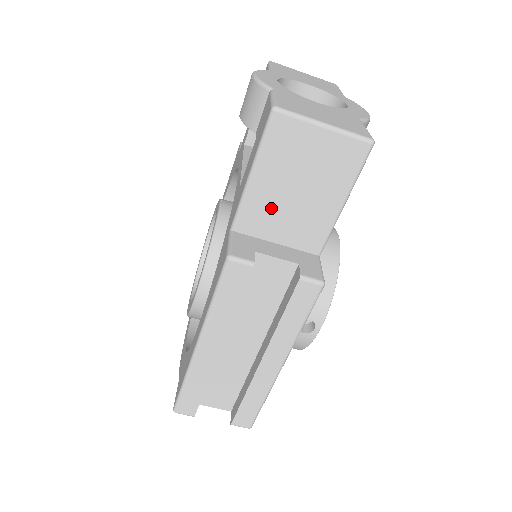
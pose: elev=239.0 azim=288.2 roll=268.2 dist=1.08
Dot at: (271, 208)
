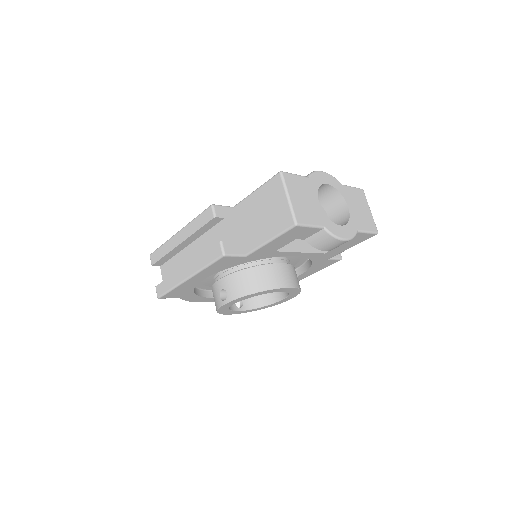
Dot at: (250, 212)
